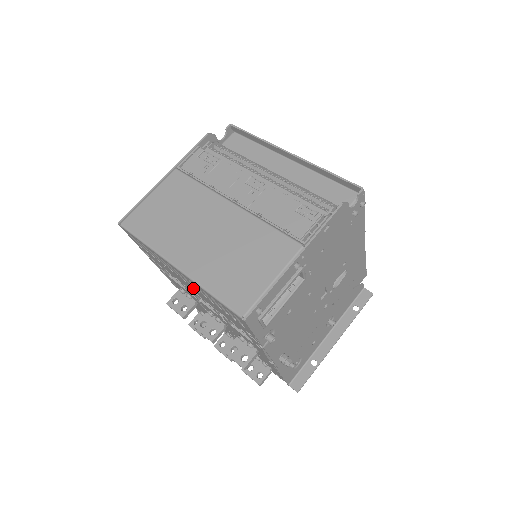
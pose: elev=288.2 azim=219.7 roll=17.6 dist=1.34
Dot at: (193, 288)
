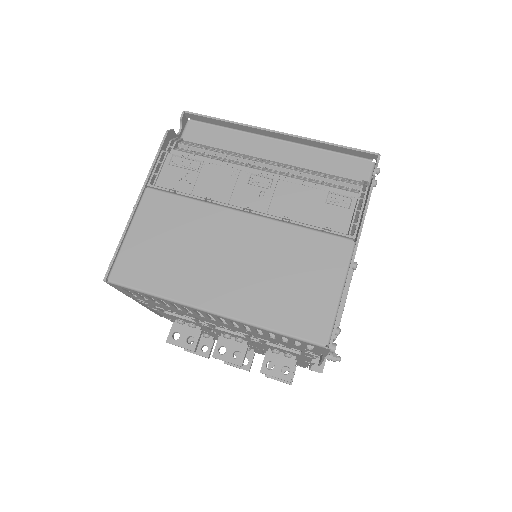
Dot at: (226, 324)
